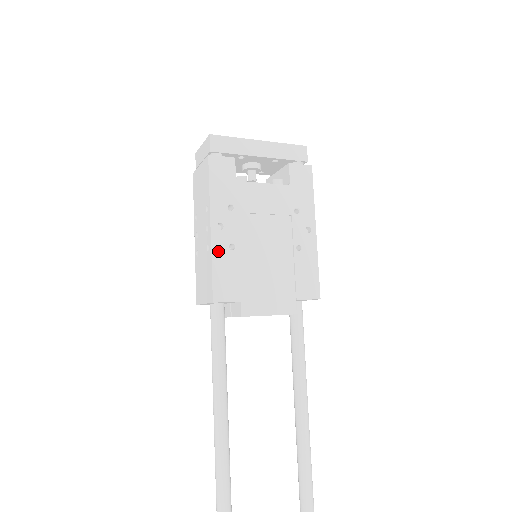
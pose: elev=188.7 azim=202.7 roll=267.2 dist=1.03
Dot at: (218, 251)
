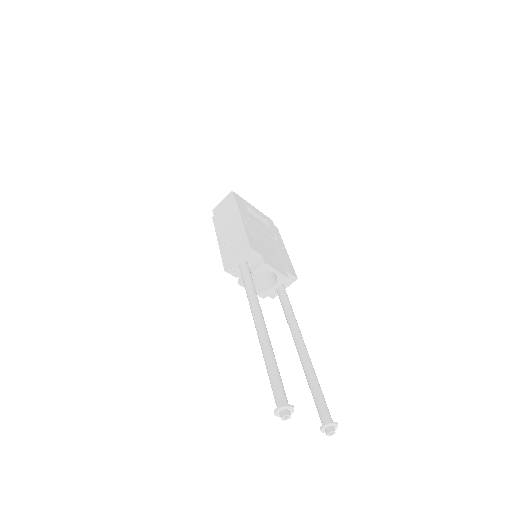
Dot at: (247, 230)
